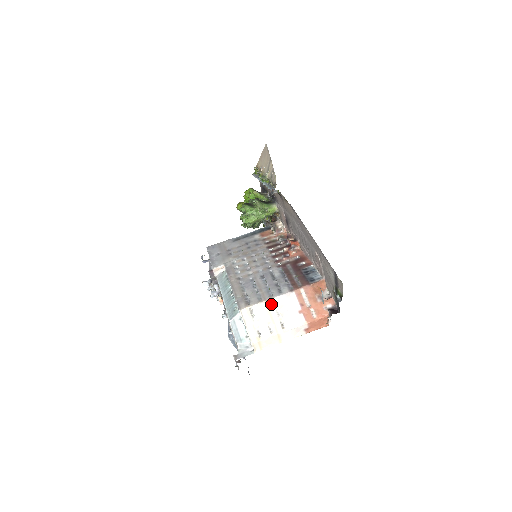
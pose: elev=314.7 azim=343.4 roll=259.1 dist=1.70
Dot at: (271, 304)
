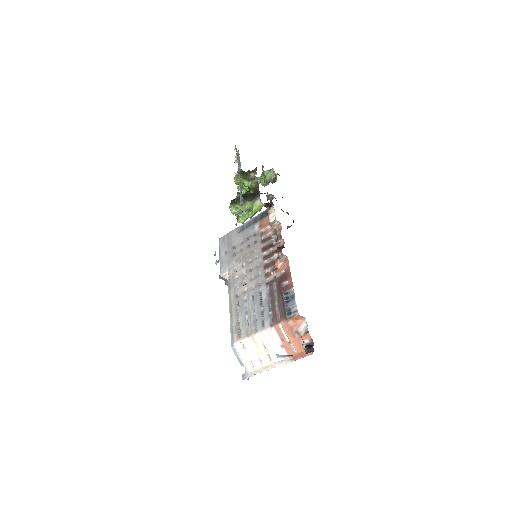
Dot at: (256, 339)
